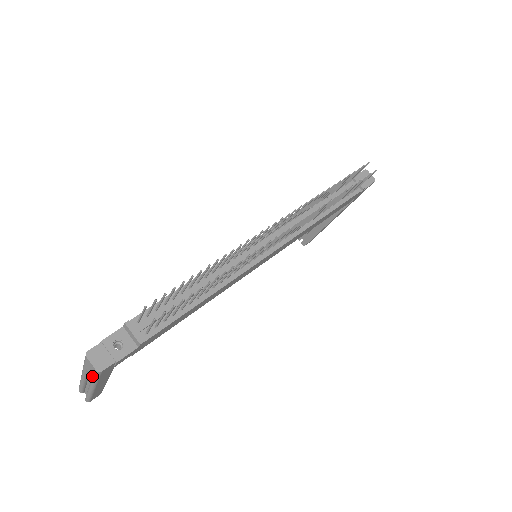
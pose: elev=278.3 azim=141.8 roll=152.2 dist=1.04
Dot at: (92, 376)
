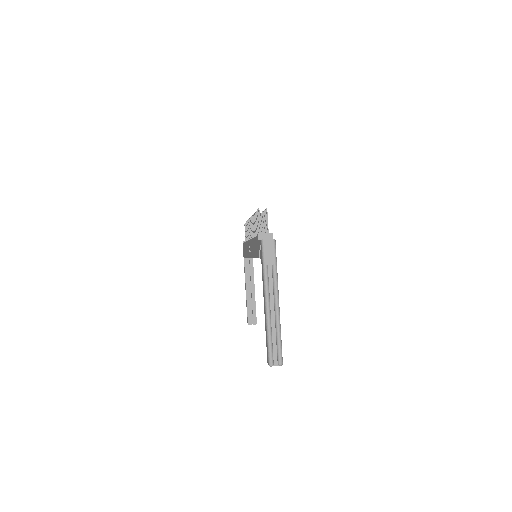
Dot at: (273, 262)
